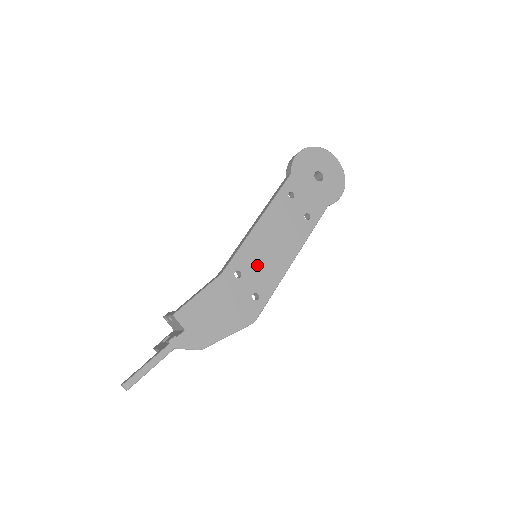
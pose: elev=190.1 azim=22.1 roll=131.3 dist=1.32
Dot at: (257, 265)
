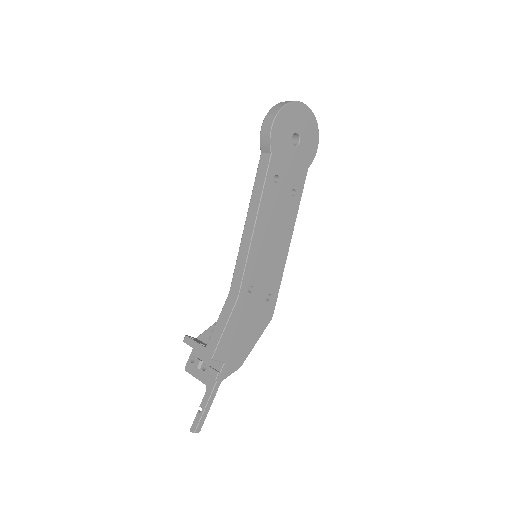
Dot at: (263, 270)
